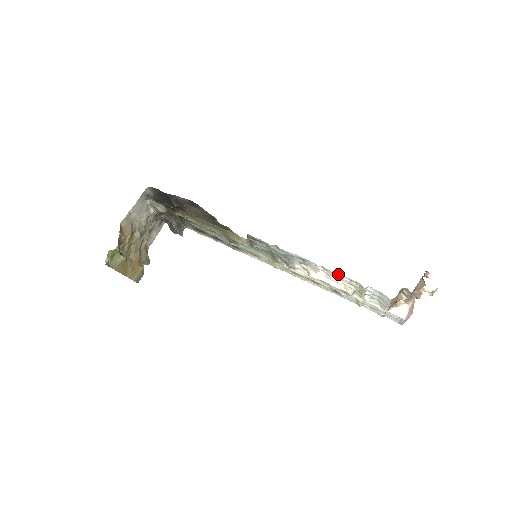
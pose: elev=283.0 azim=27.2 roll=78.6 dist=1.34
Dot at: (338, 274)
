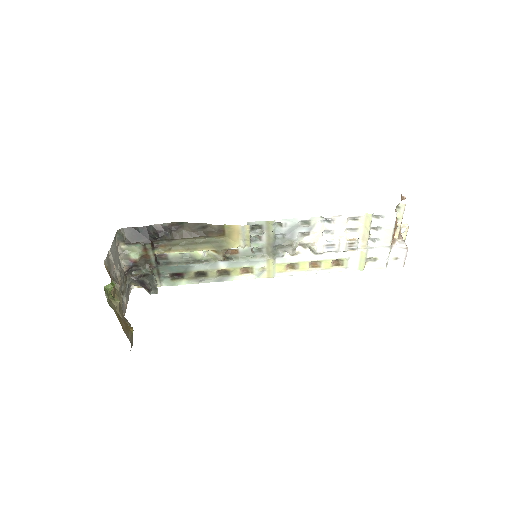
Dot at: (344, 217)
